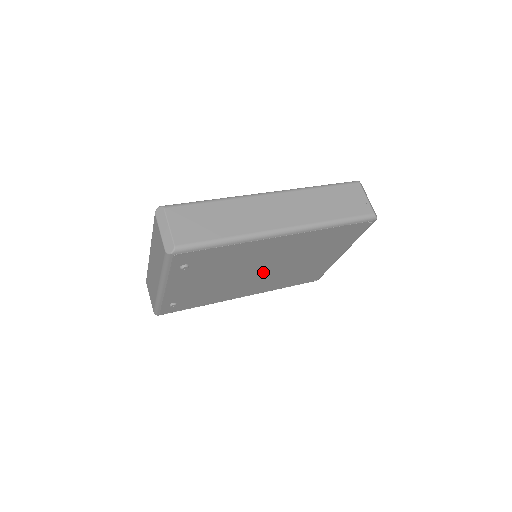
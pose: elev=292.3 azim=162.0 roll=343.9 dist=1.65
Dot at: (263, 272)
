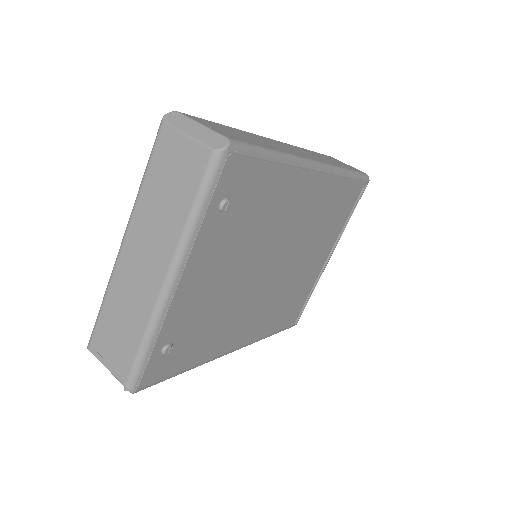
Dot at: (273, 274)
